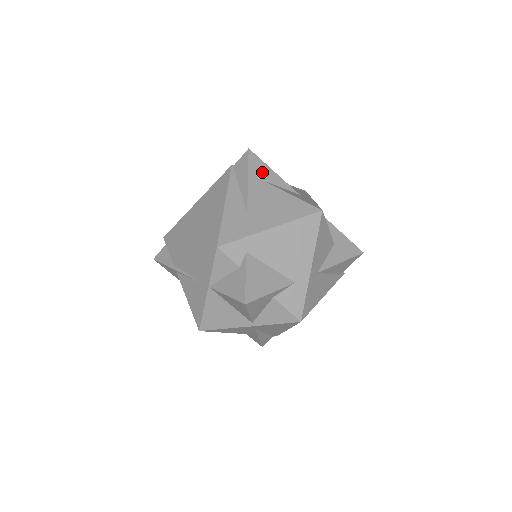
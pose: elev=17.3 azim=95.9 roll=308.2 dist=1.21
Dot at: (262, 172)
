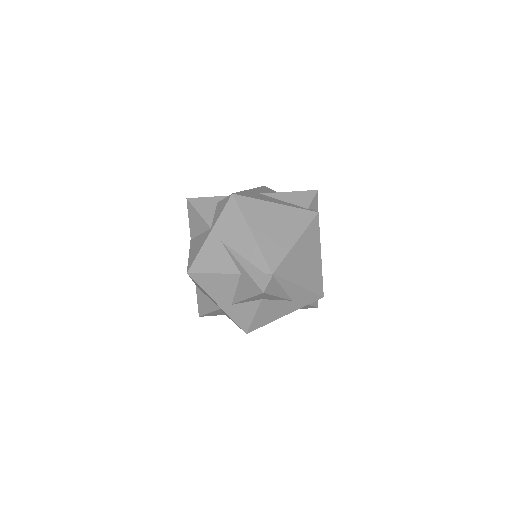
Dot at: occluded
